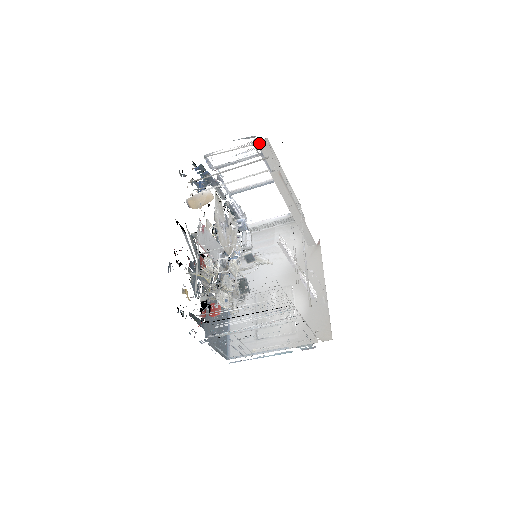
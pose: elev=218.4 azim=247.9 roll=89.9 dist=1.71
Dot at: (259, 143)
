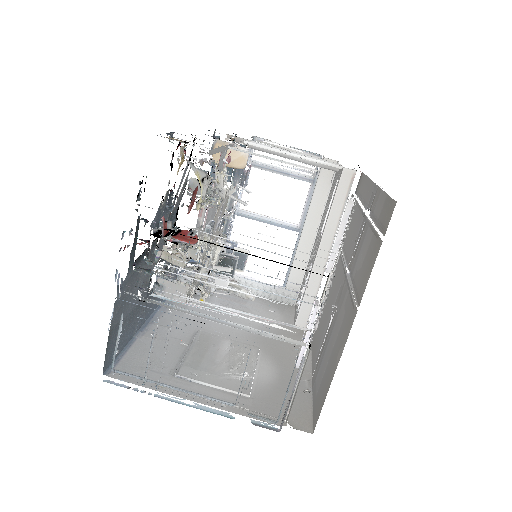
Dot at: occluded
